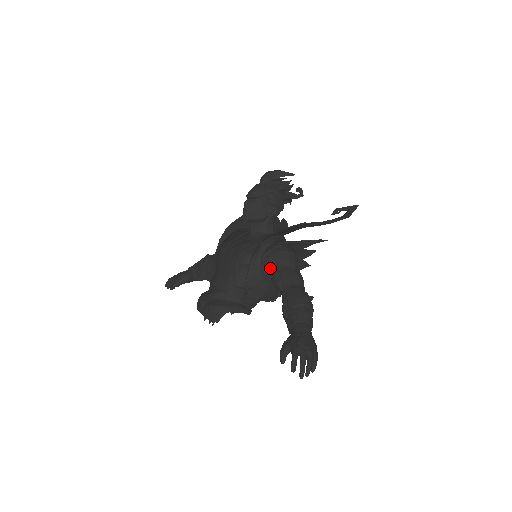
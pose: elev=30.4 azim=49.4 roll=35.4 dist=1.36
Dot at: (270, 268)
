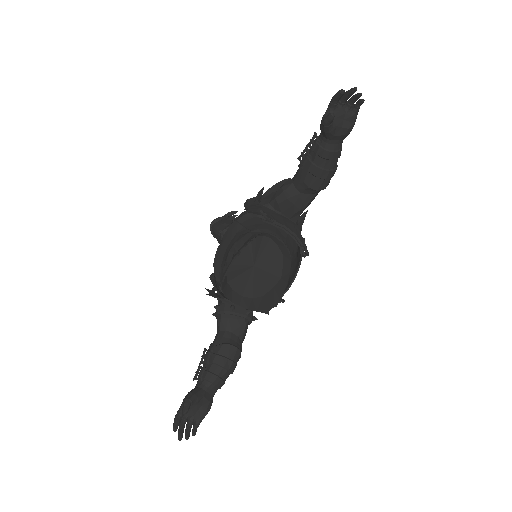
Dot at: (269, 201)
